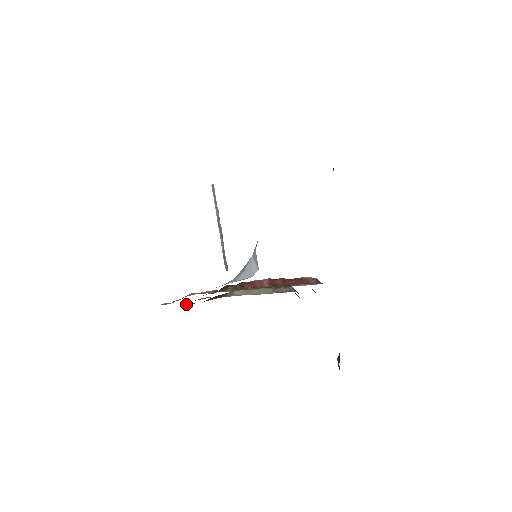
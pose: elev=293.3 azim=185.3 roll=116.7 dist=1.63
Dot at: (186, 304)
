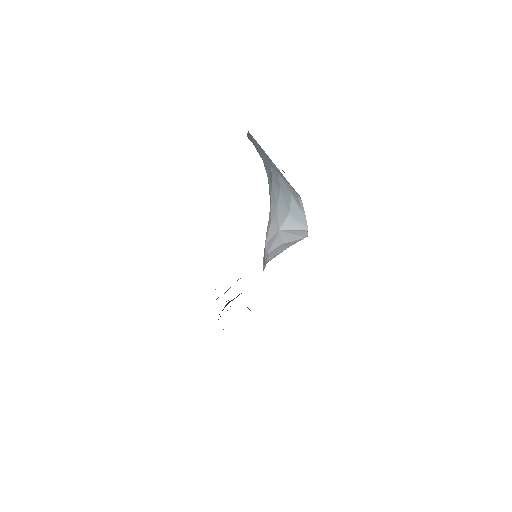
Dot at: occluded
